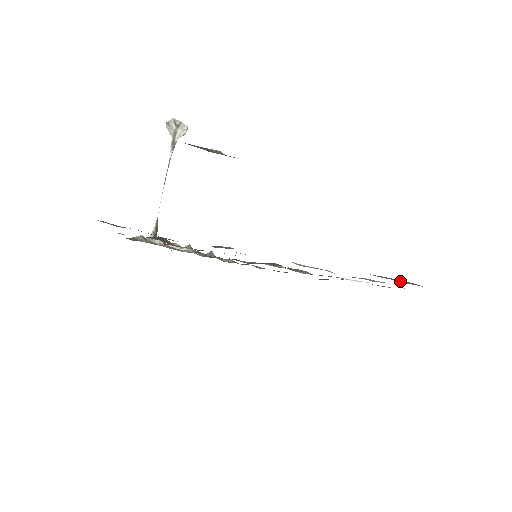
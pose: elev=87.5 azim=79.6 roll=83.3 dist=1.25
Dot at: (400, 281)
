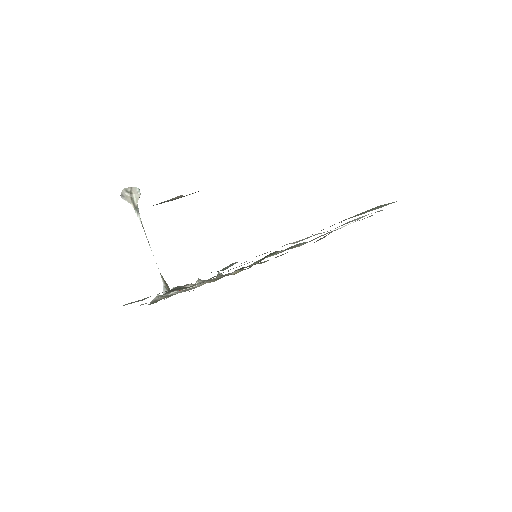
Dot at: occluded
